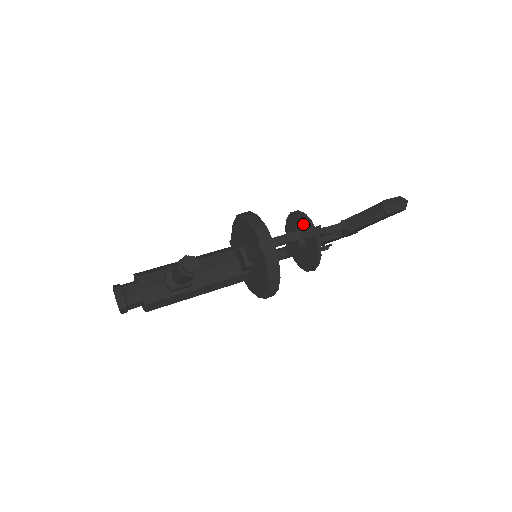
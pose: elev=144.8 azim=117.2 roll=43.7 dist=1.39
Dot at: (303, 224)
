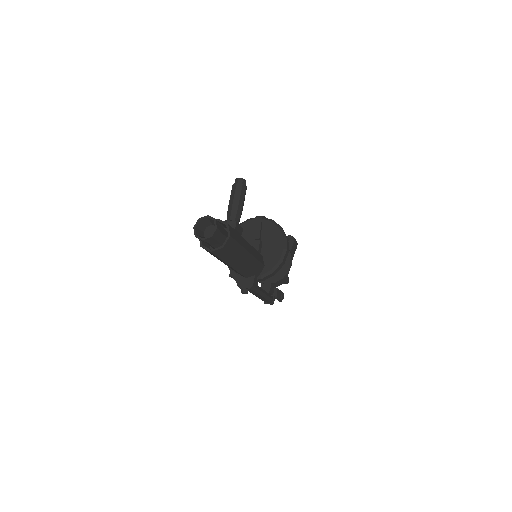
Dot at: occluded
